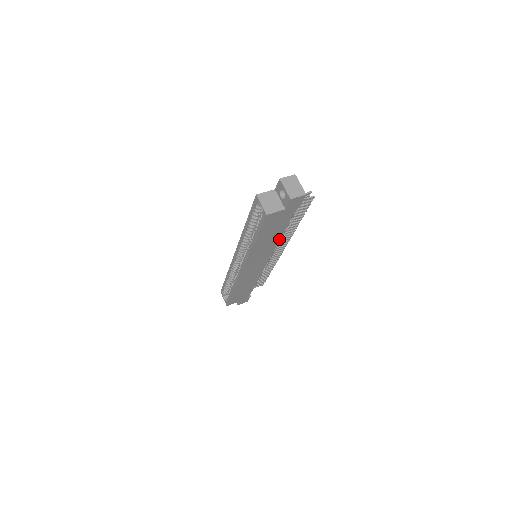
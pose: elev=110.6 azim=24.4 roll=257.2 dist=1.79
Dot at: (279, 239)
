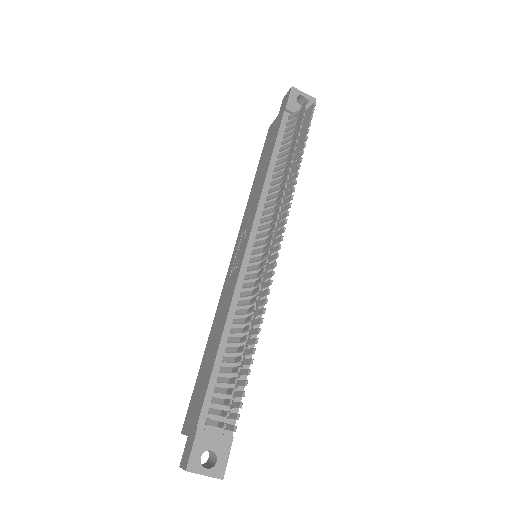
Dot at: (255, 336)
